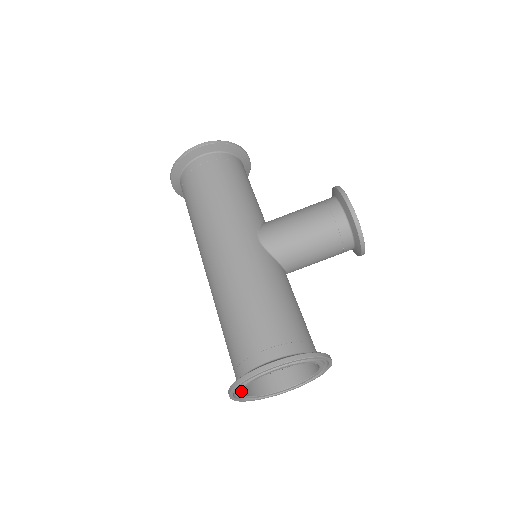
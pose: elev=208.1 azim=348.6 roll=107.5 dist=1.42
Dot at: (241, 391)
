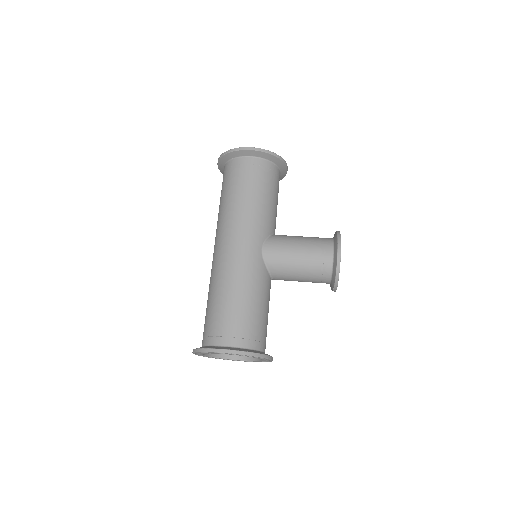
Dot at: (202, 353)
